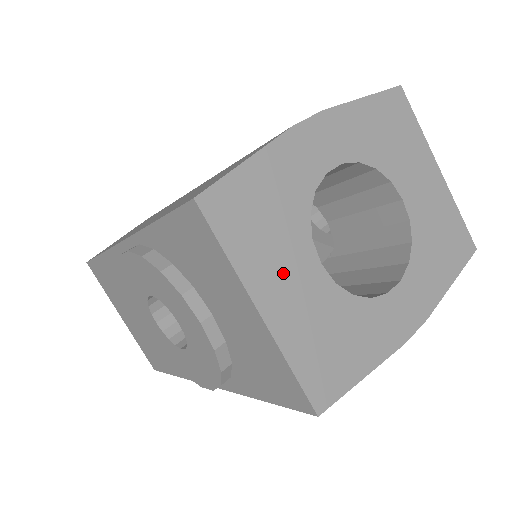
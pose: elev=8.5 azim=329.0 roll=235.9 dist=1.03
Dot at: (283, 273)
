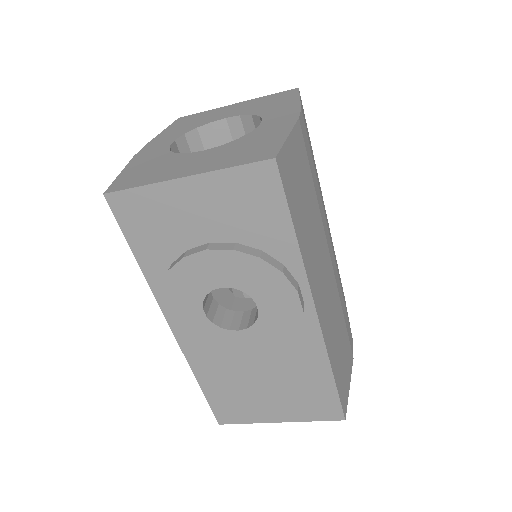
Dot at: (183, 166)
